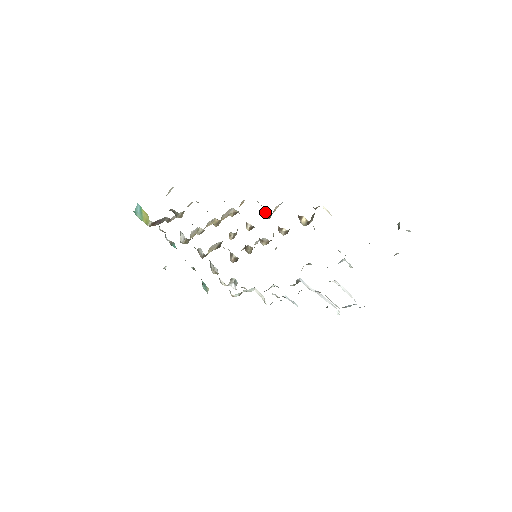
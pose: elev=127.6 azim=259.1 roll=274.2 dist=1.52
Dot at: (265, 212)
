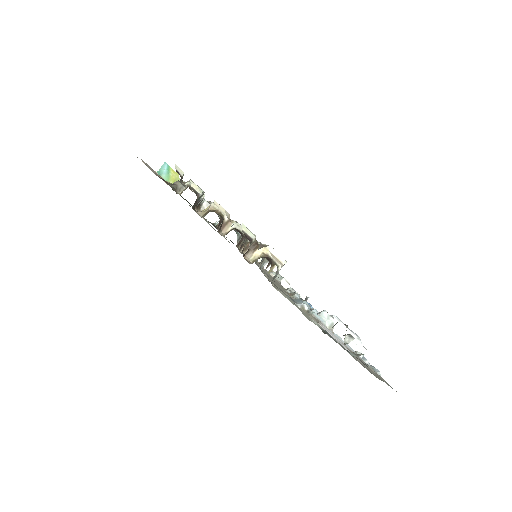
Dot at: (230, 223)
